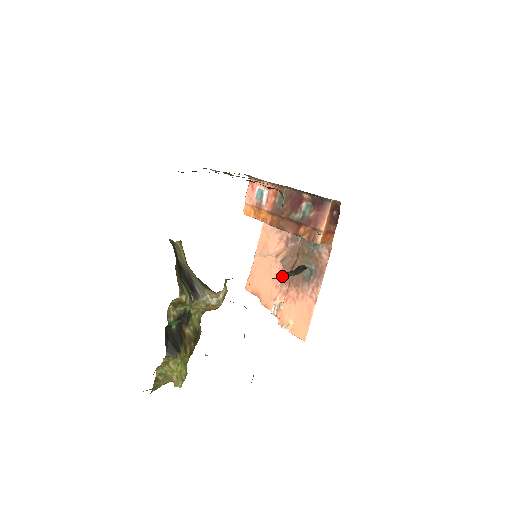
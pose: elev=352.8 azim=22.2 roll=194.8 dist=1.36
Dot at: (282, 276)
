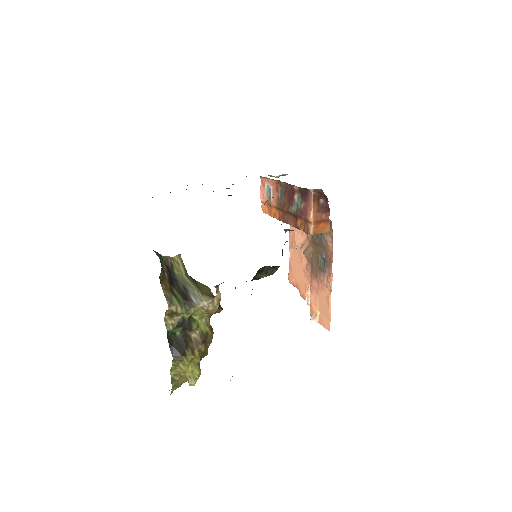
Dot at: (253, 278)
